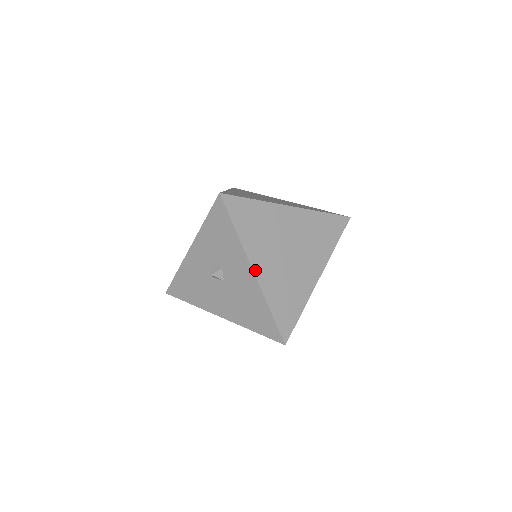
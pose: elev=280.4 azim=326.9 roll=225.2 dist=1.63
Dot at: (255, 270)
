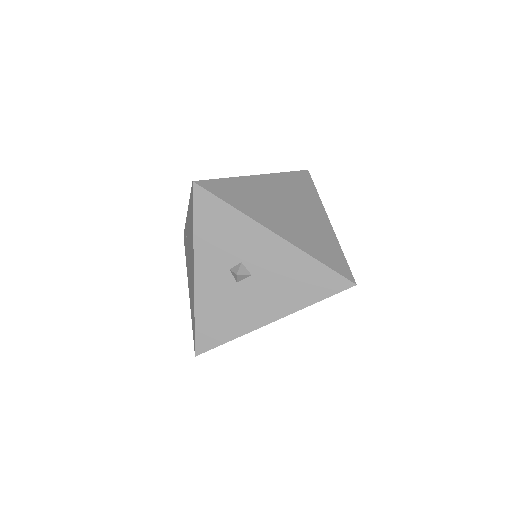
Dot at: (276, 232)
